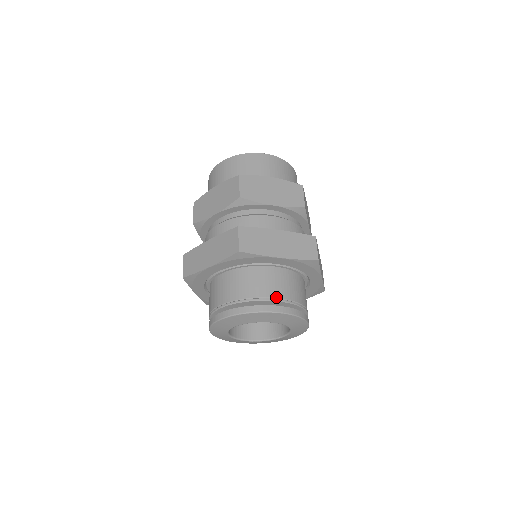
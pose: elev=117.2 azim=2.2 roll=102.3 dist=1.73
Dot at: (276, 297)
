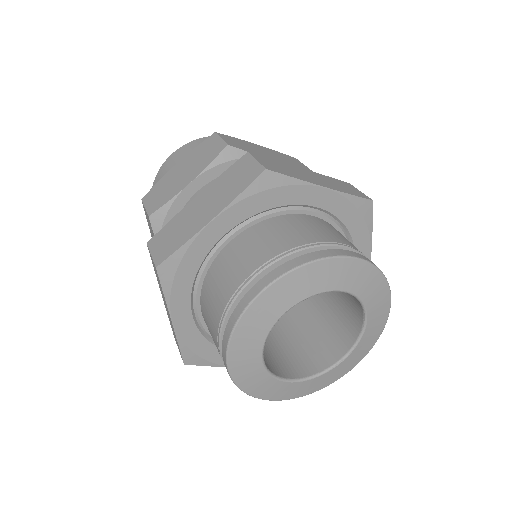
Dot at: (254, 270)
